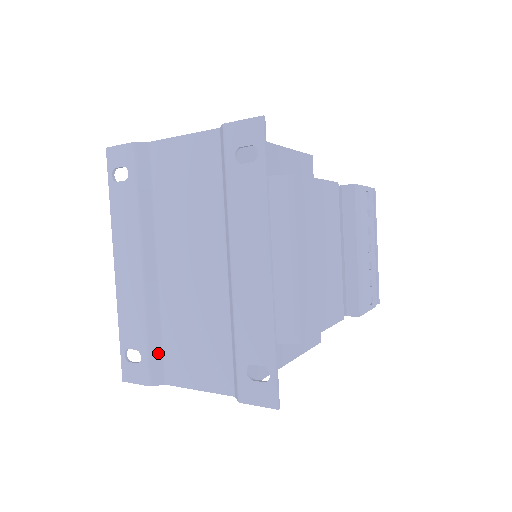
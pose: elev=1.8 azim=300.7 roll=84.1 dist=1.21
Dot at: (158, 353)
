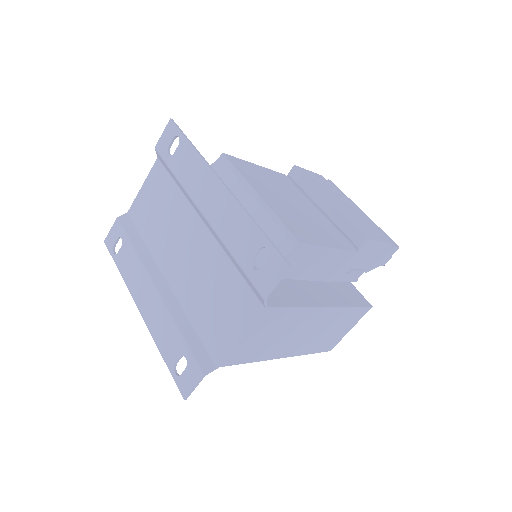
Dot at: (197, 344)
